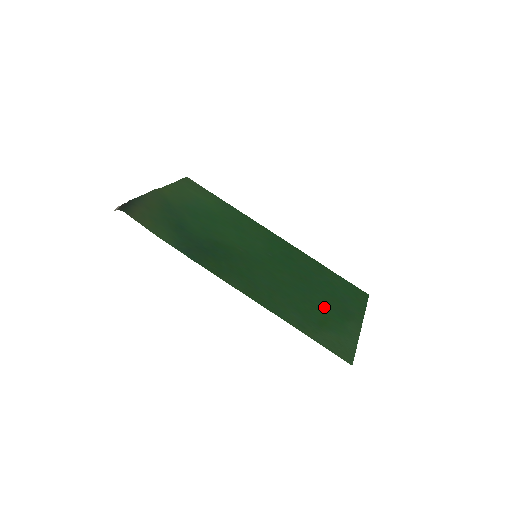
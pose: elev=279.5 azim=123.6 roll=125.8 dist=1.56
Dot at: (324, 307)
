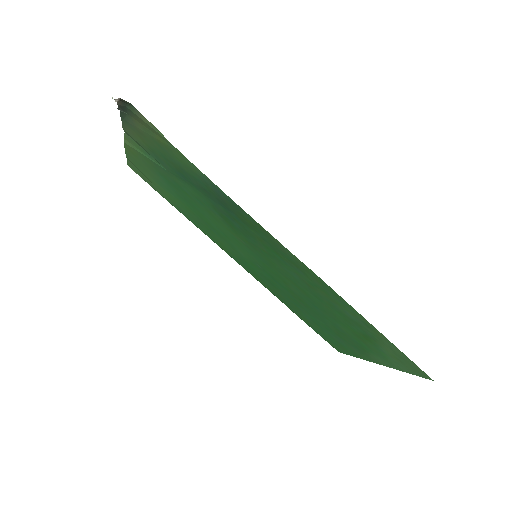
Dot at: (345, 330)
